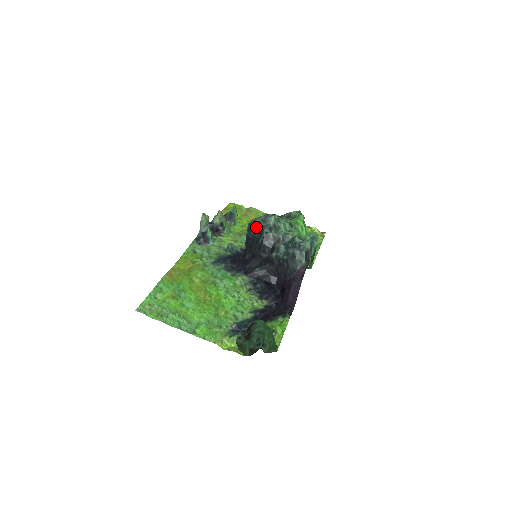
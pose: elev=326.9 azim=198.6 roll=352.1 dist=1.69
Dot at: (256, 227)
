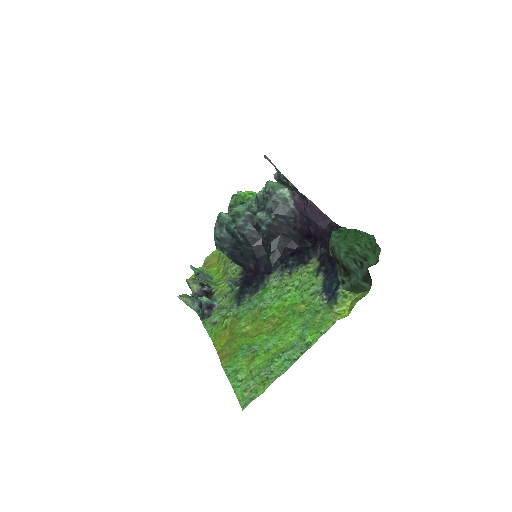
Dot at: (223, 238)
